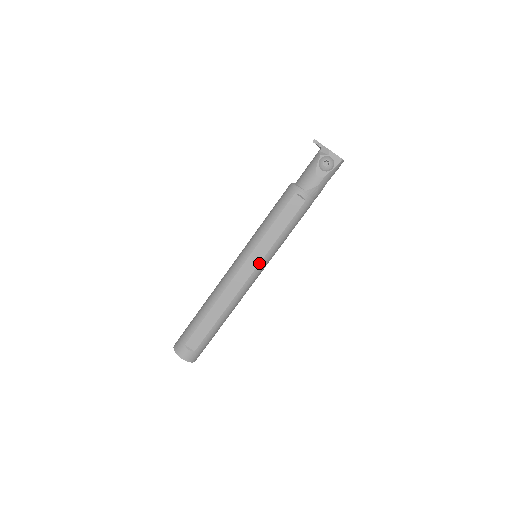
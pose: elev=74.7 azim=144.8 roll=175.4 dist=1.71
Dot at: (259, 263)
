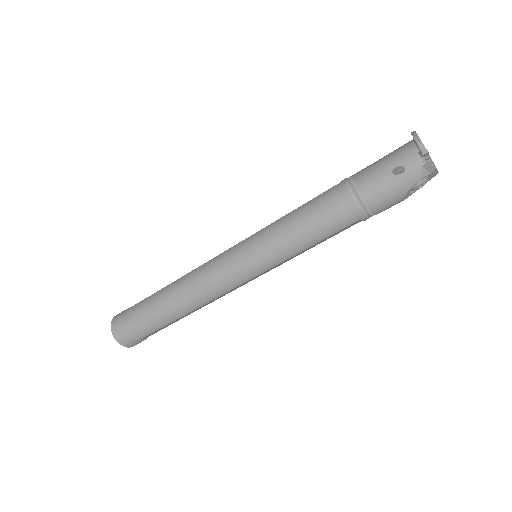
Dot at: occluded
